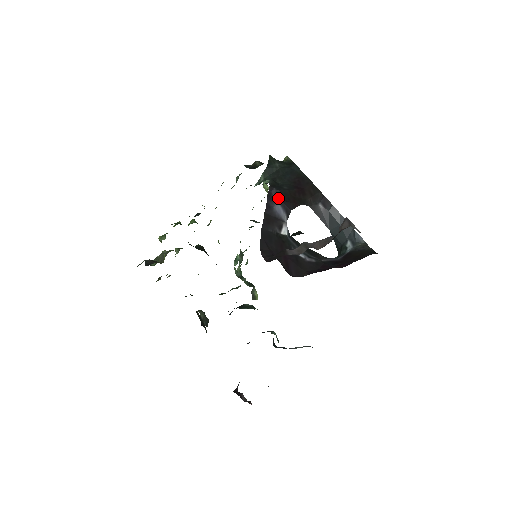
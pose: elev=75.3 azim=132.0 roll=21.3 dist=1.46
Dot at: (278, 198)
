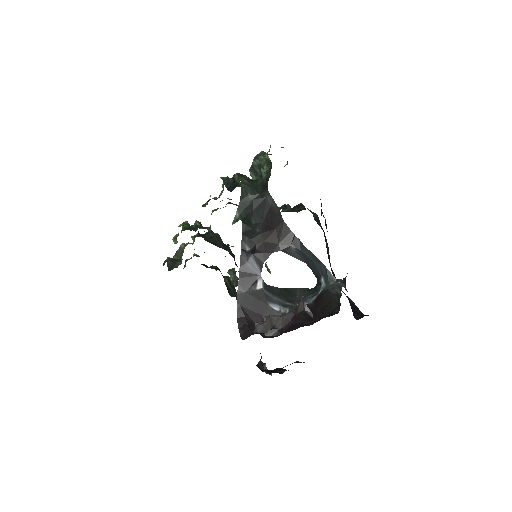
Dot at: (251, 248)
